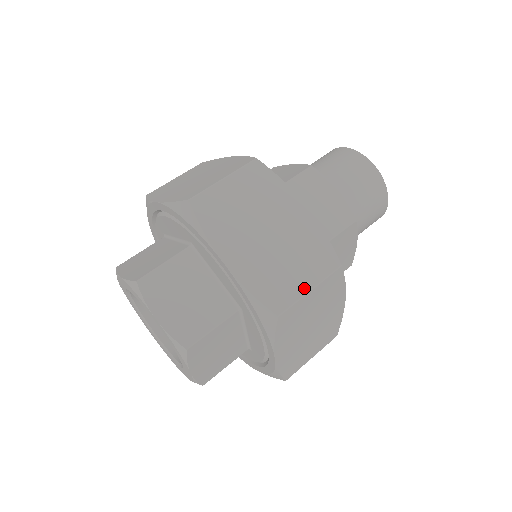
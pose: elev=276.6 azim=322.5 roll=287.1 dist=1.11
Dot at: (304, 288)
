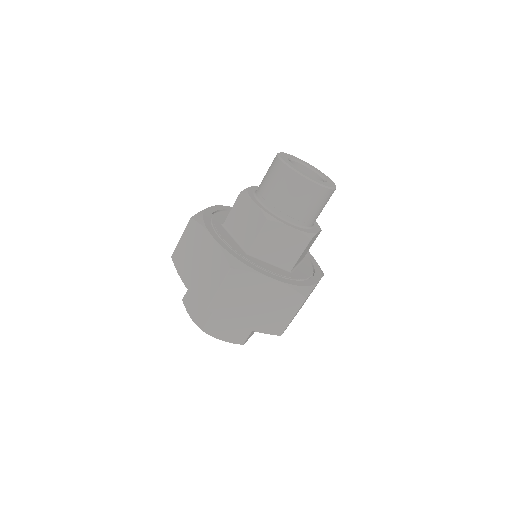
Dot at: (289, 319)
